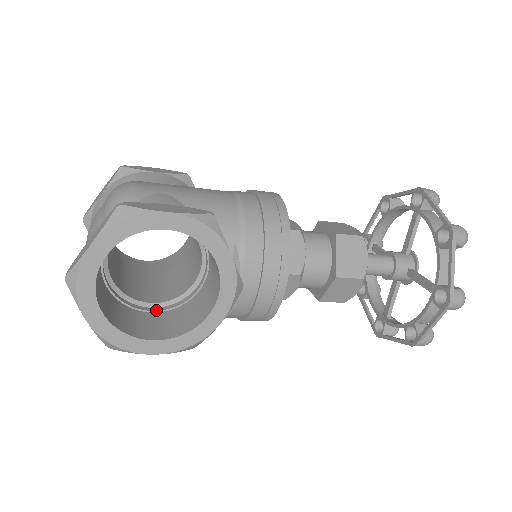
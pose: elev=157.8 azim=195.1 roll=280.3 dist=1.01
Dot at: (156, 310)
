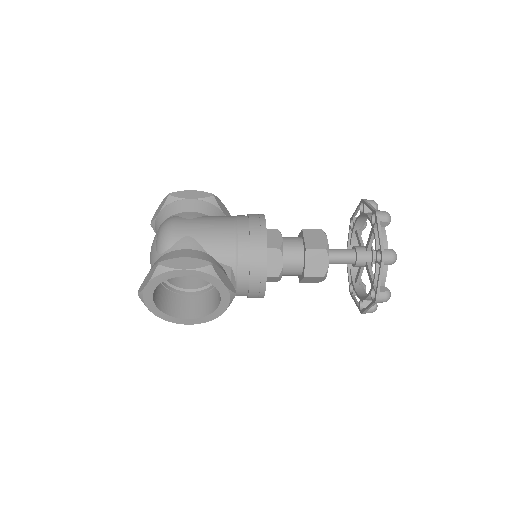
Dot at: (193, 294)
